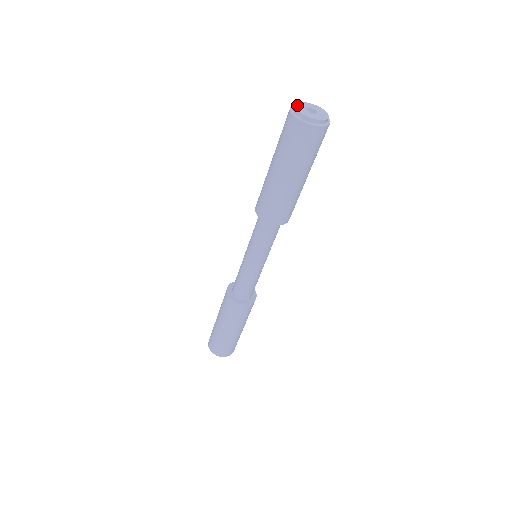
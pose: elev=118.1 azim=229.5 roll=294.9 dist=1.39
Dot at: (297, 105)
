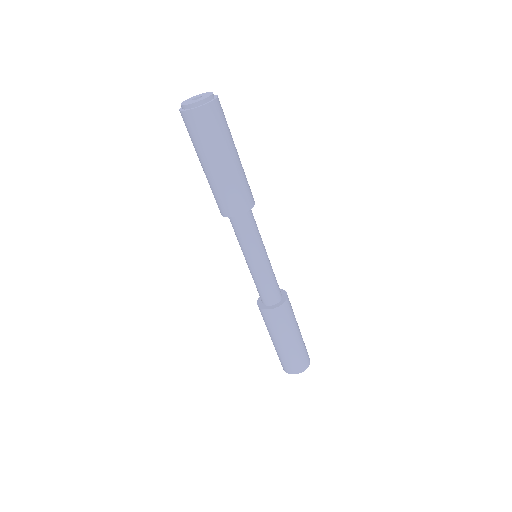
Dot at: (188, 99)
